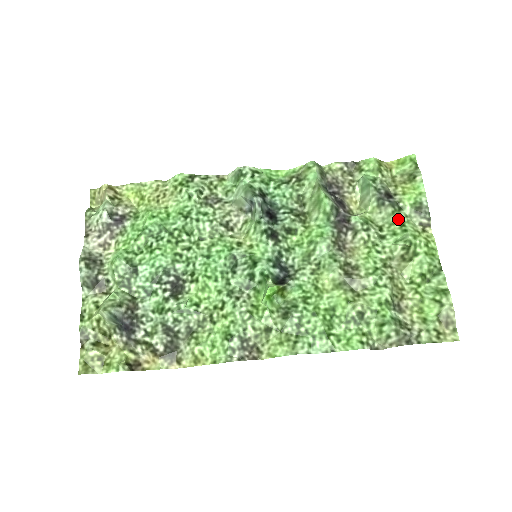
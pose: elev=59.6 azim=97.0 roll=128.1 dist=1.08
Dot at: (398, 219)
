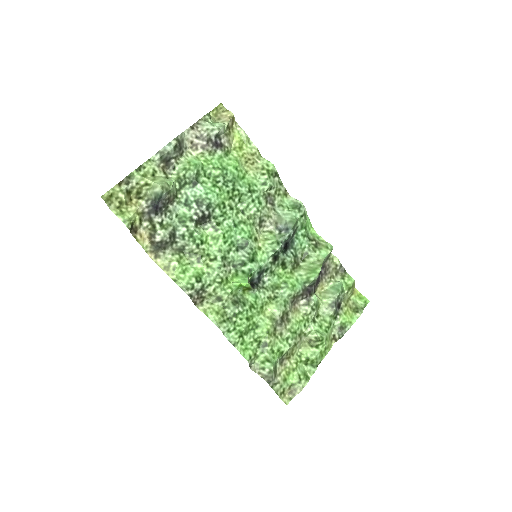
Dot at: (330, 322)
